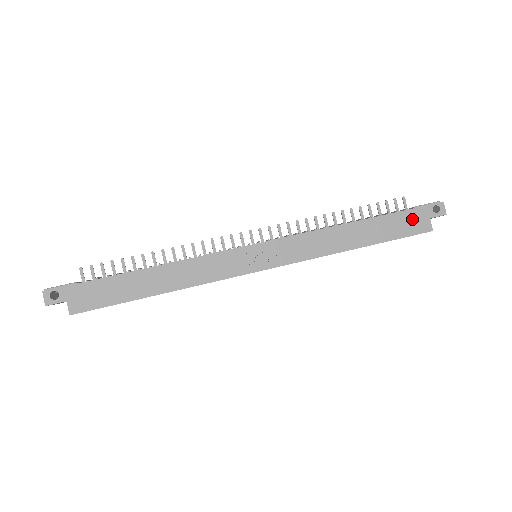
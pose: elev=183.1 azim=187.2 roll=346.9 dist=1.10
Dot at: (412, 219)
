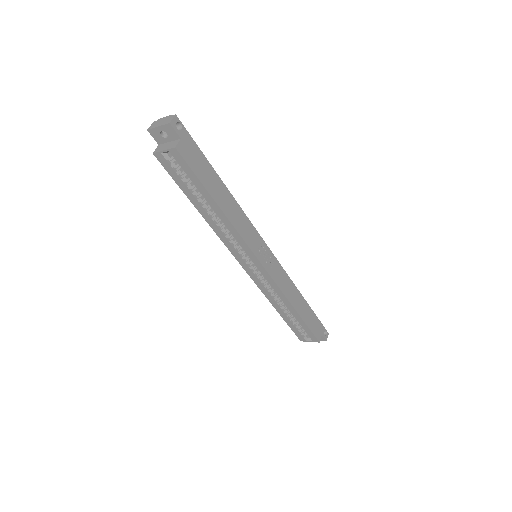
Dot at: (317, 326)
